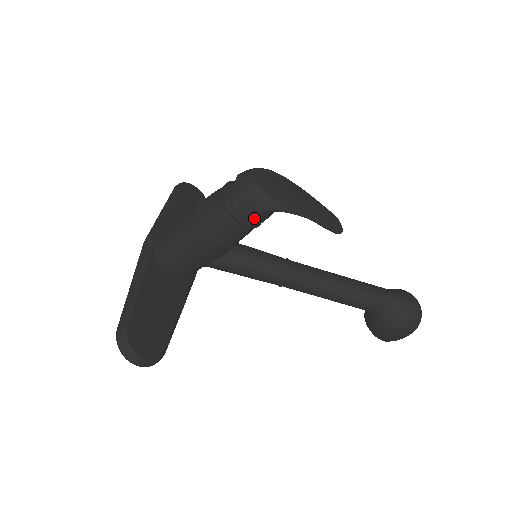
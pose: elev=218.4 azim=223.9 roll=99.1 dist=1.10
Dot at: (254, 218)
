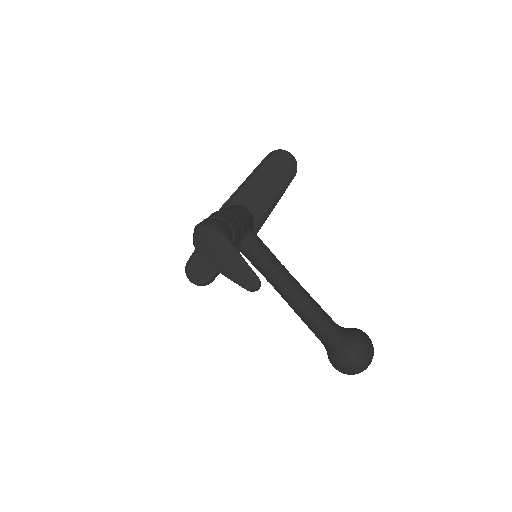
Dot at: occluded
